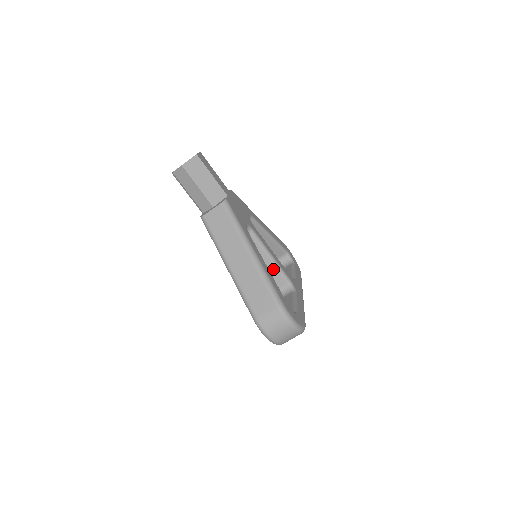
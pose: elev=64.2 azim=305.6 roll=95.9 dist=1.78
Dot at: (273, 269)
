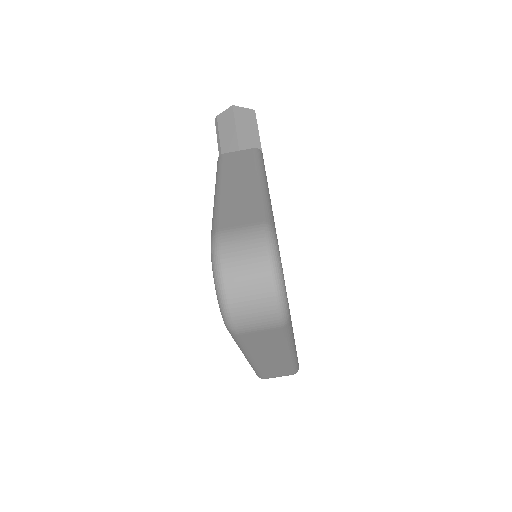
Dot at: occluded
